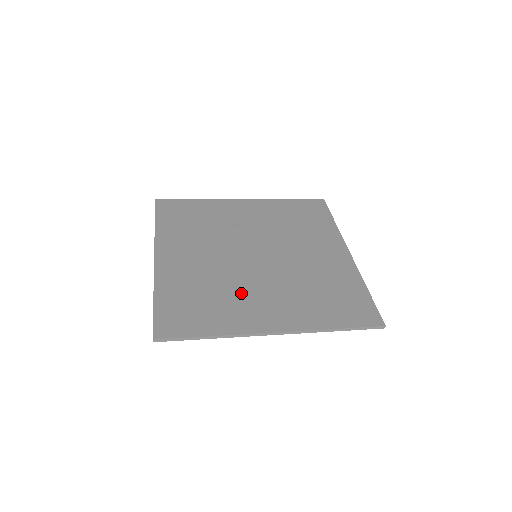
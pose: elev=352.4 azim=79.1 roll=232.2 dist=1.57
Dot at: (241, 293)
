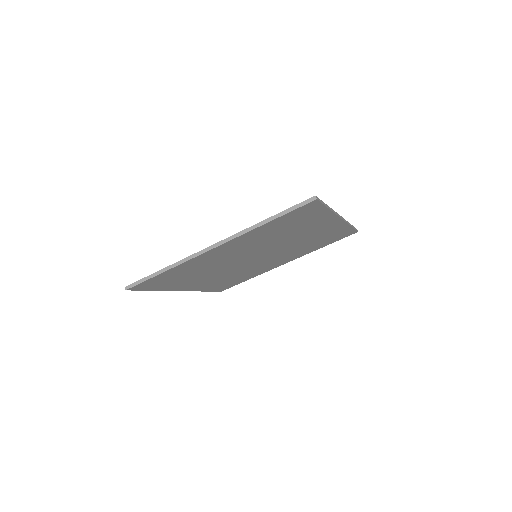
Dot at: occluded
